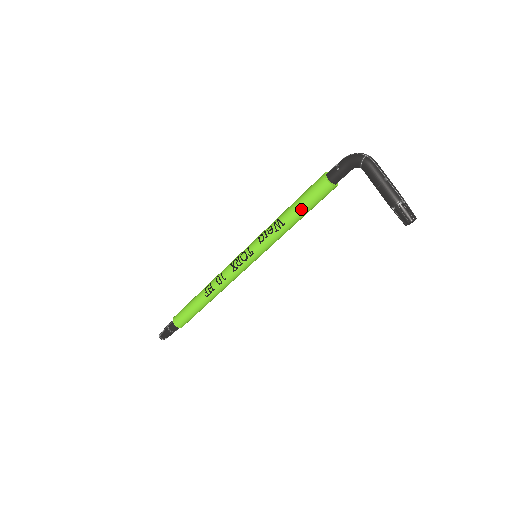
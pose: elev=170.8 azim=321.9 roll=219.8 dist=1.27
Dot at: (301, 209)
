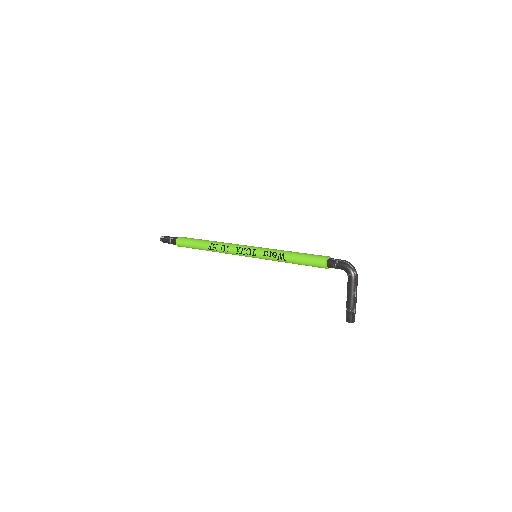
Dot at: (300, 263)
